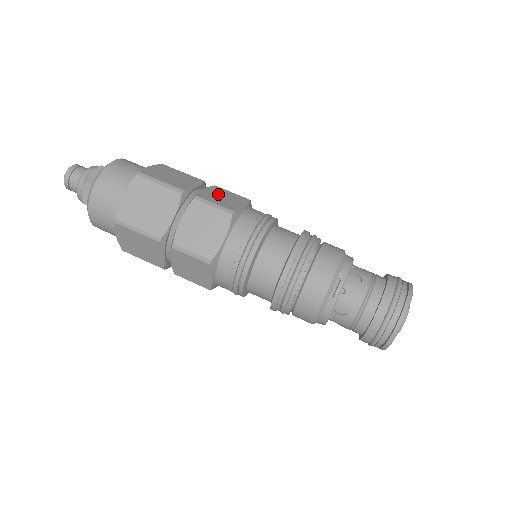
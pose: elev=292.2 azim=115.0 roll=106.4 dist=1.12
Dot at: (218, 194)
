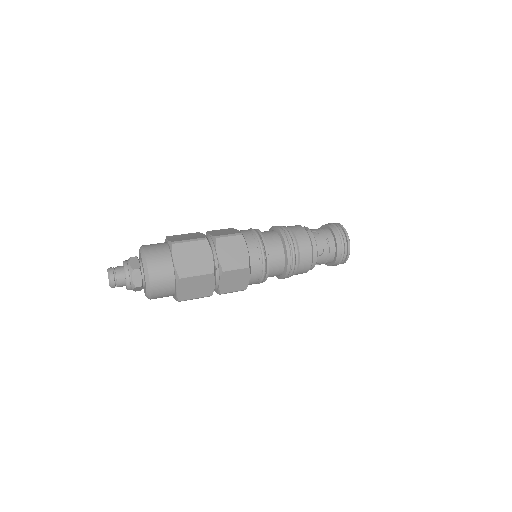
Dot at: occluded
